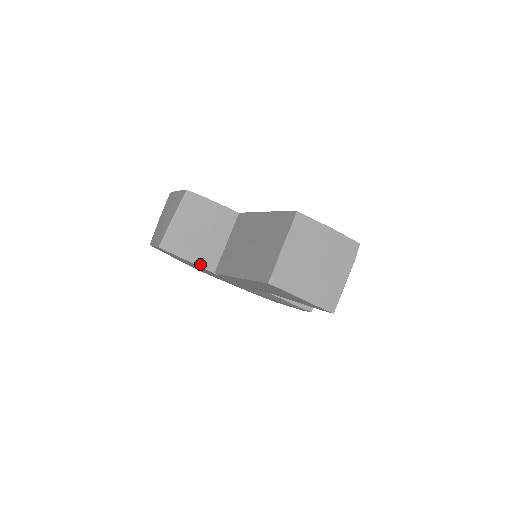
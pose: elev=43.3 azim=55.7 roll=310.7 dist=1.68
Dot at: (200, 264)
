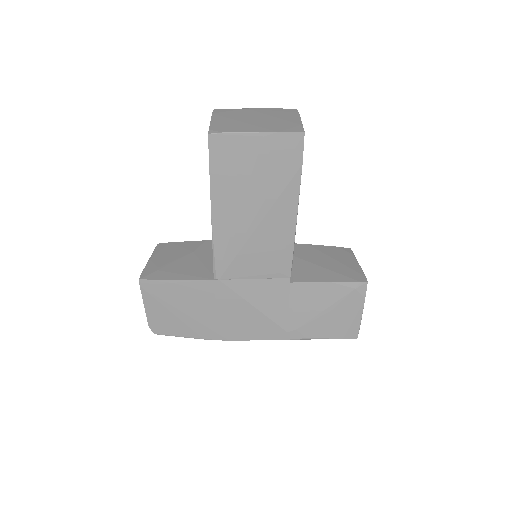
Dot at: (193, 278)
